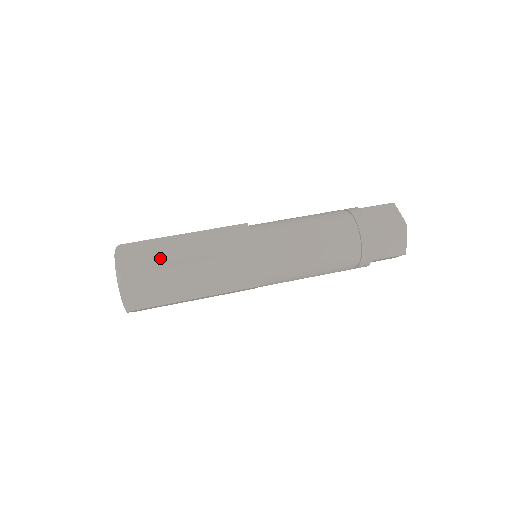
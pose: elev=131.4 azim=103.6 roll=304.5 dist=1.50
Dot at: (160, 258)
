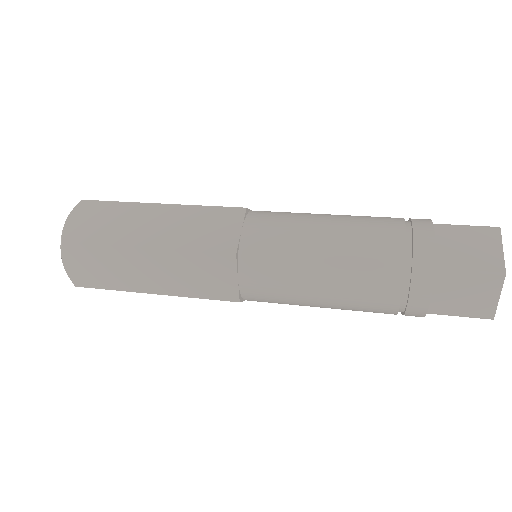
Dot at: occluded
